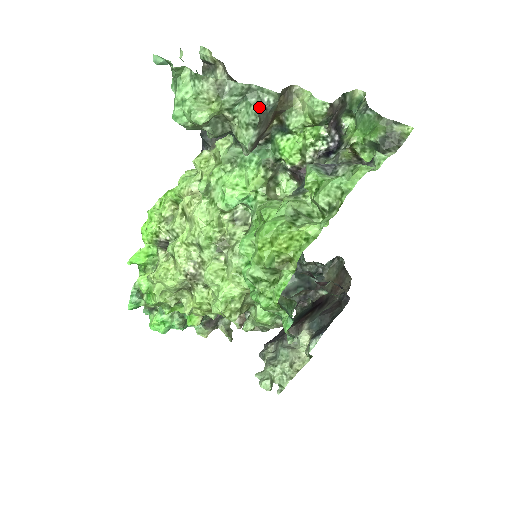
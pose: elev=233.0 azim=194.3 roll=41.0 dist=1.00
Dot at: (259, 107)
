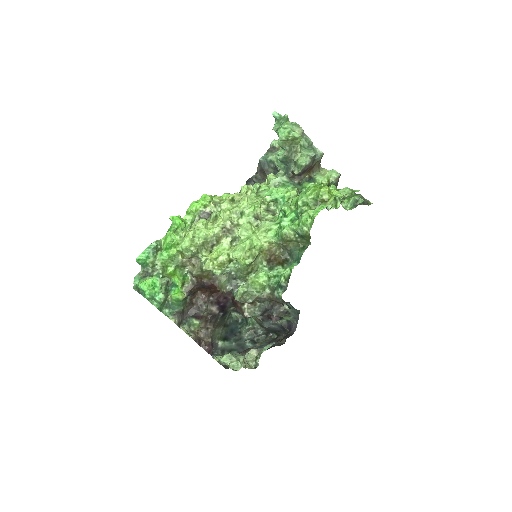
Dot at: occluded
